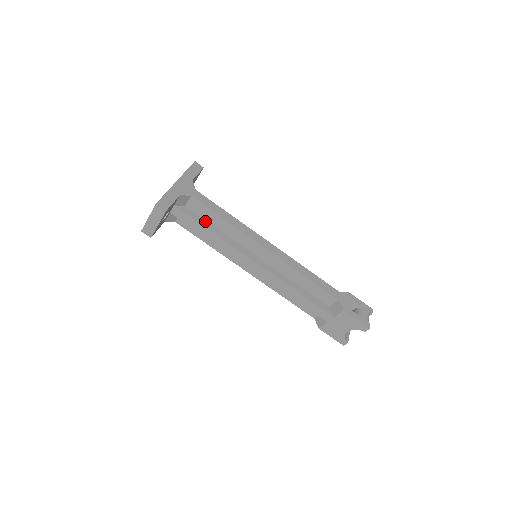
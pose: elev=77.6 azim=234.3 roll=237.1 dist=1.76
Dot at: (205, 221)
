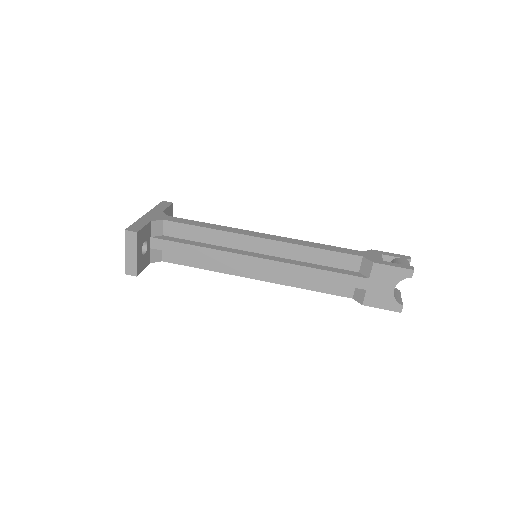
Dot at: (188, 241)
